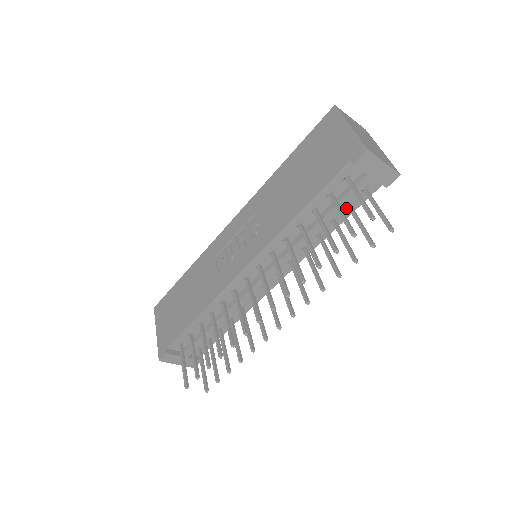
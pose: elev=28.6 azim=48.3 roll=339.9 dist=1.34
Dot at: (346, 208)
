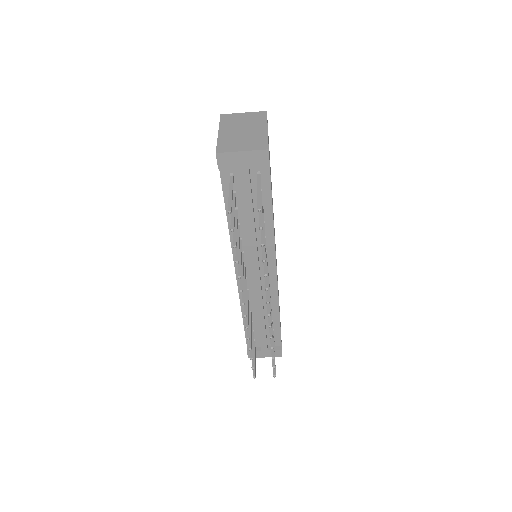
Dot at: occluded
